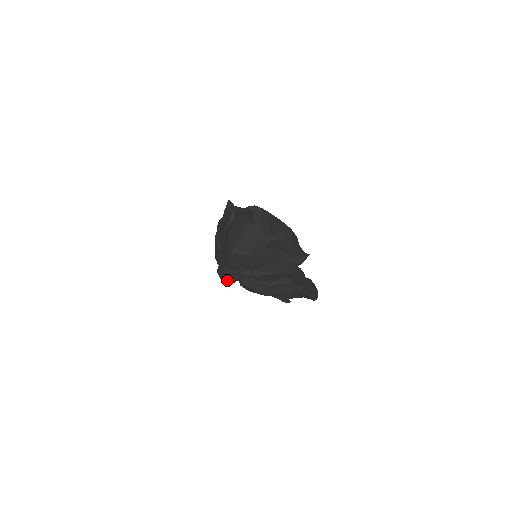
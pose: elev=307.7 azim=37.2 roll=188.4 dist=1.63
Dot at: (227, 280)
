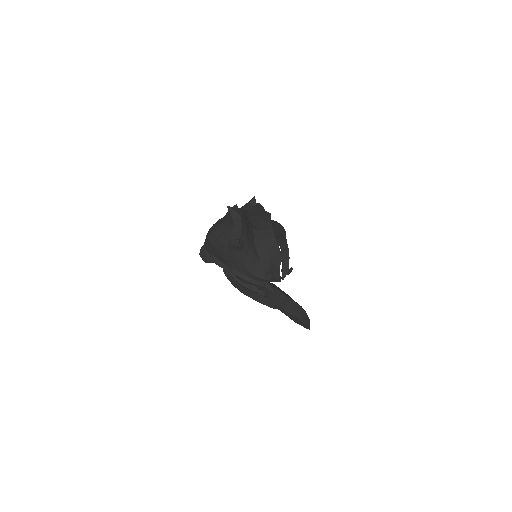
Dot at: (202, 258)
